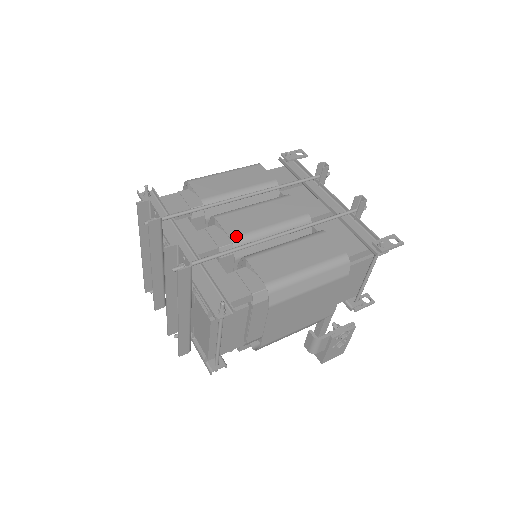
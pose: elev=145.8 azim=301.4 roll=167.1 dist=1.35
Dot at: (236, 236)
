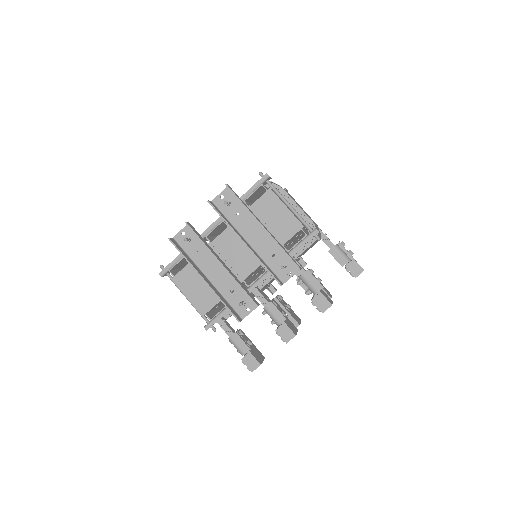
Dot at: occluded
